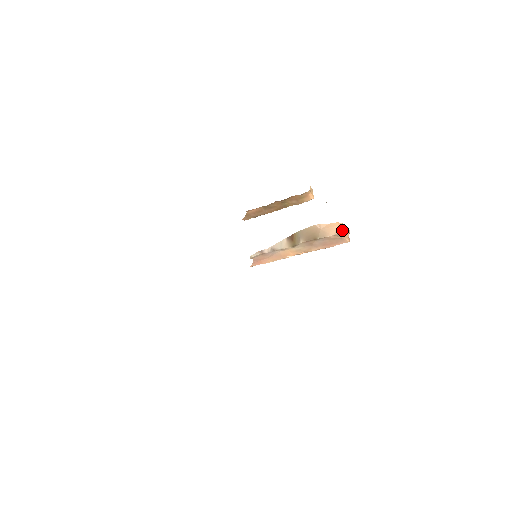
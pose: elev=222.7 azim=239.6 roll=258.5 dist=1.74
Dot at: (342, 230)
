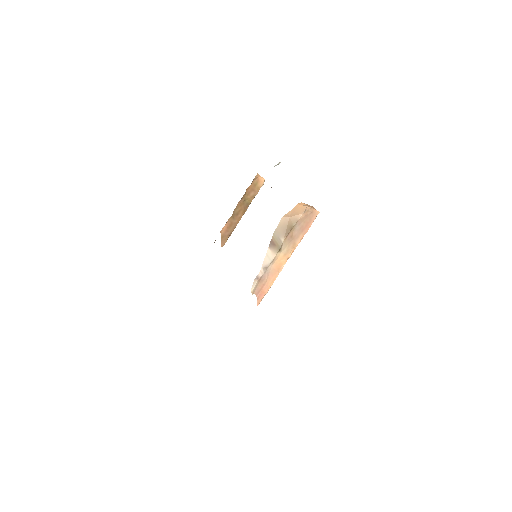
Dot at: (306, 206)
